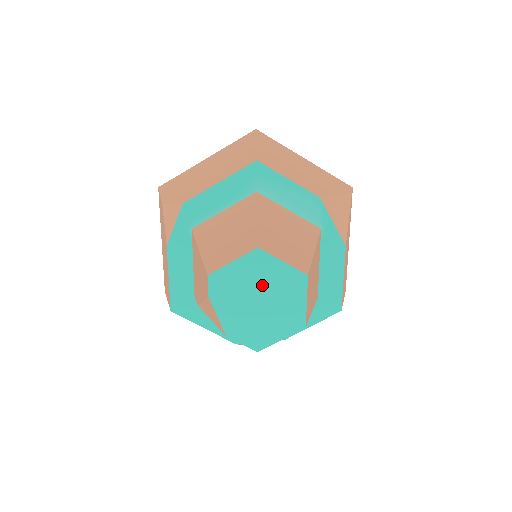
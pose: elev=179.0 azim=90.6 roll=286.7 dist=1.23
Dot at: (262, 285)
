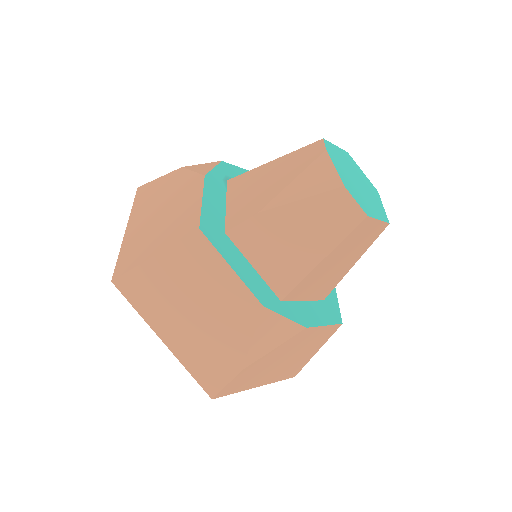
Dot at: (356, 174)
